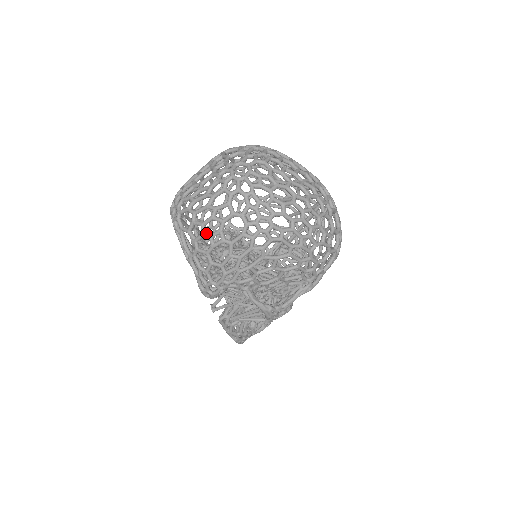
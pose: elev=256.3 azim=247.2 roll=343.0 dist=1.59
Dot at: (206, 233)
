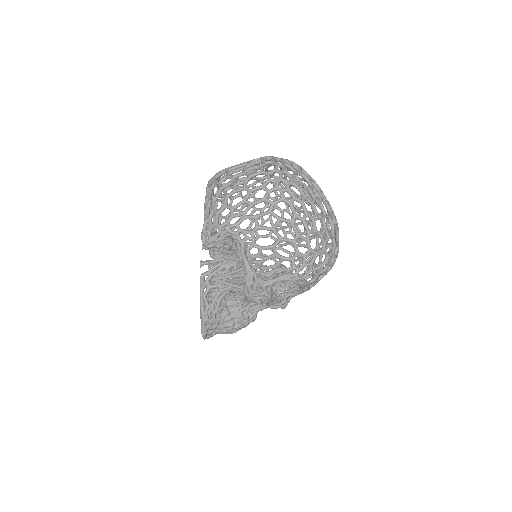
Dot at: (233, 182)
